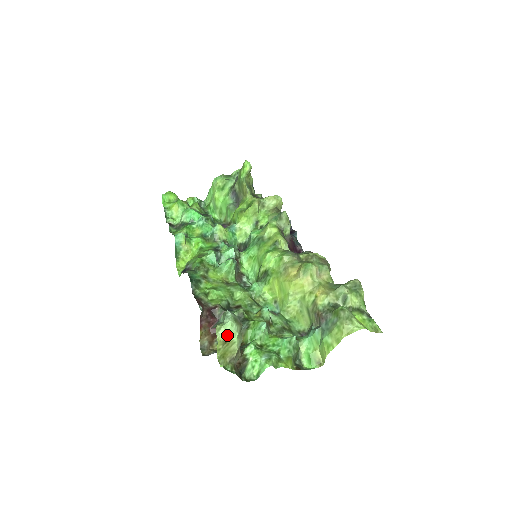
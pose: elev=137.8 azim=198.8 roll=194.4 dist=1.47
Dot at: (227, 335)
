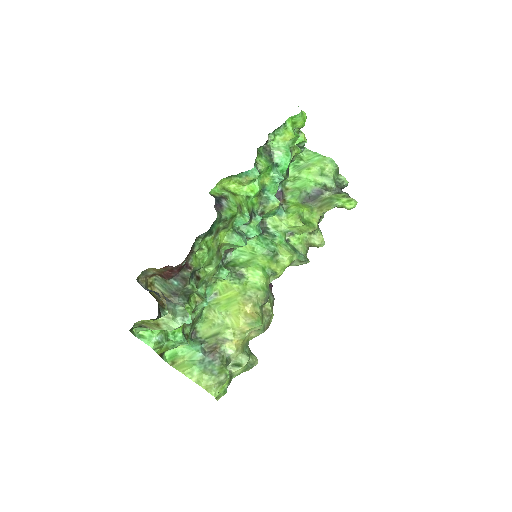
Dot at: (165, 325)
